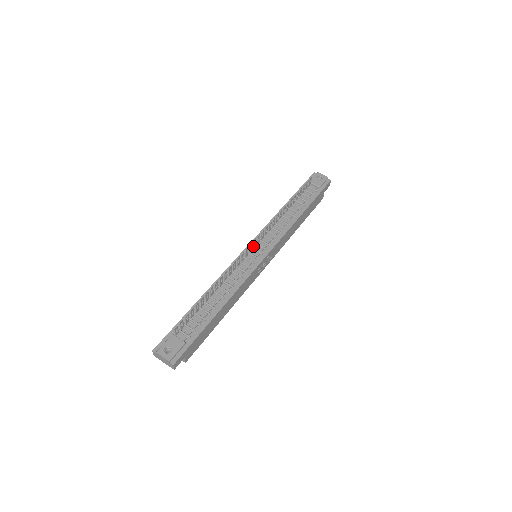
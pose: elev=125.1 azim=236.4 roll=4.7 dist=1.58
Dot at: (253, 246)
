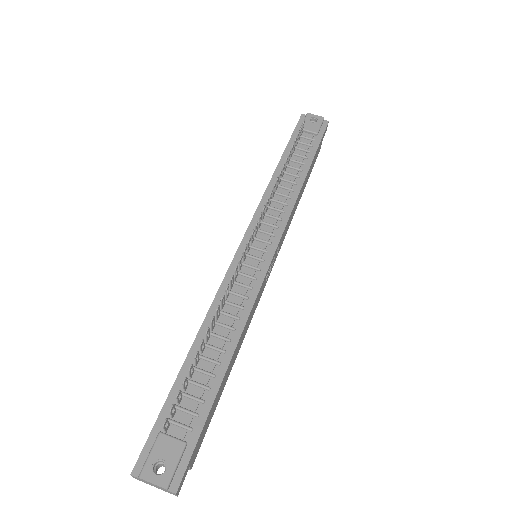
Dot at: (250, 242)
